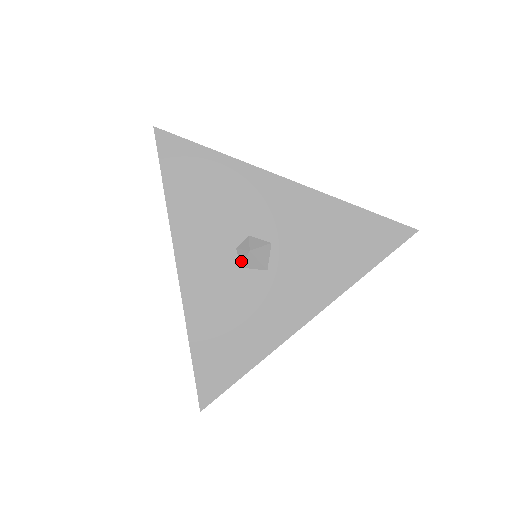
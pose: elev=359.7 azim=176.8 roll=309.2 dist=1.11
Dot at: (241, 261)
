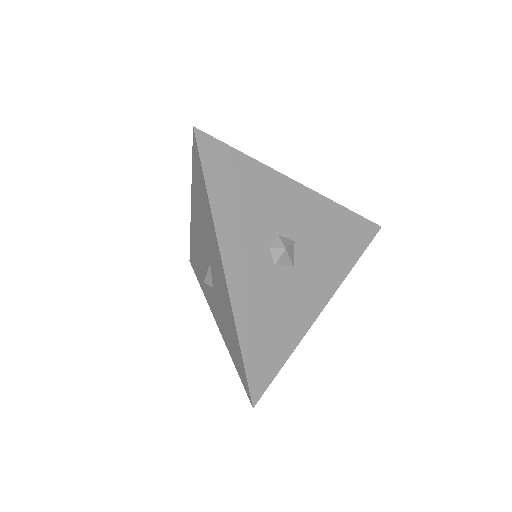
Dot at: (275, 259)
